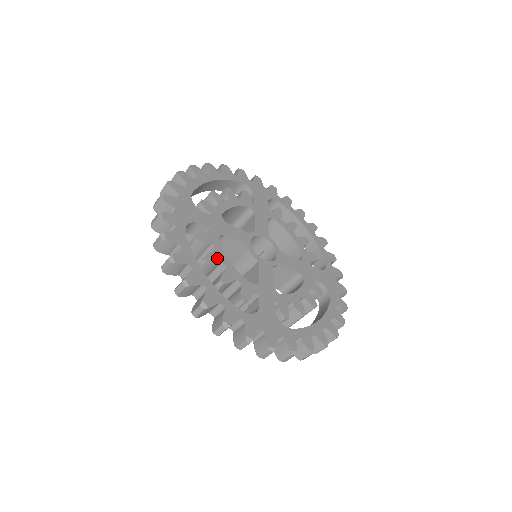
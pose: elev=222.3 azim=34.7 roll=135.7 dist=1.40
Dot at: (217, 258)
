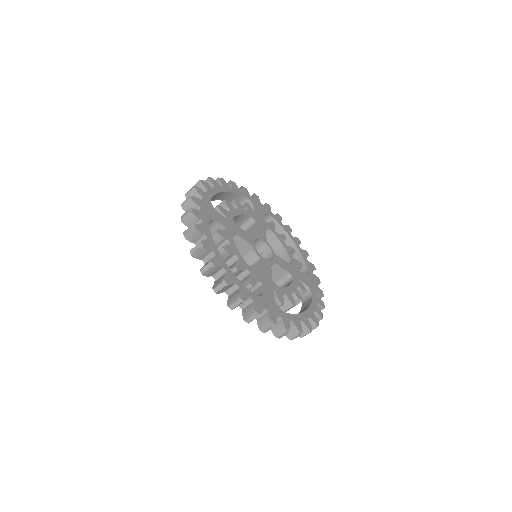
Dot at: (232, 250)
